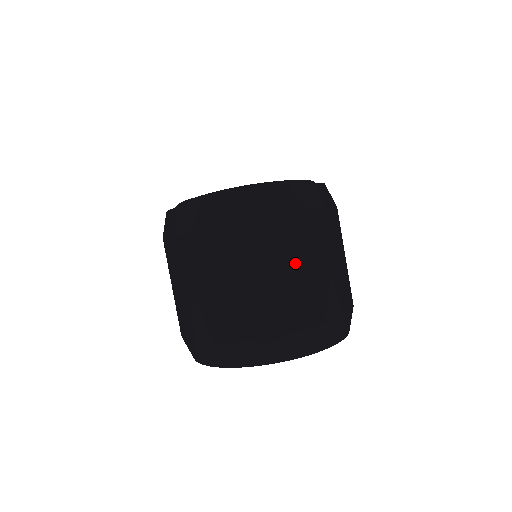
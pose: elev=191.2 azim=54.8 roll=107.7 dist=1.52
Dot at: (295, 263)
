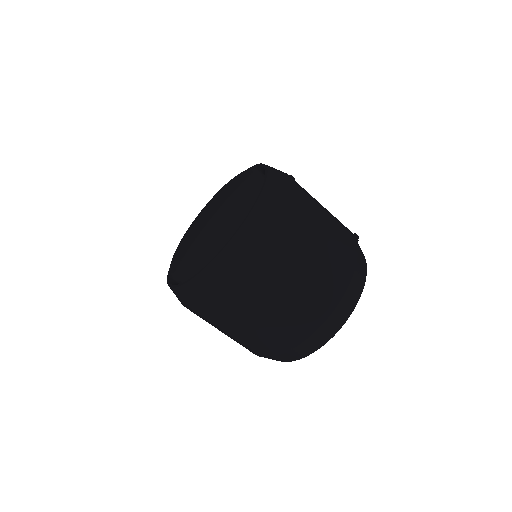
Dot at: (229, 329)
